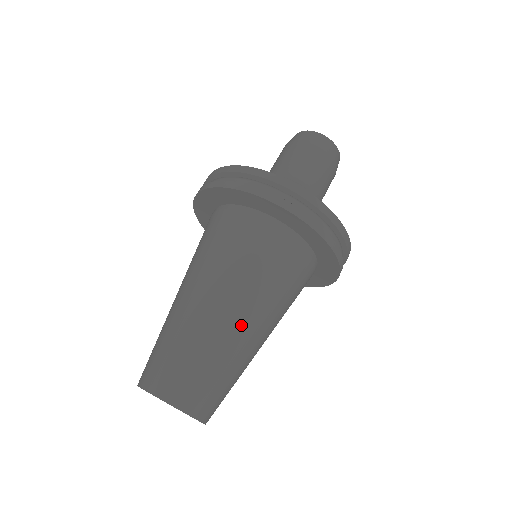
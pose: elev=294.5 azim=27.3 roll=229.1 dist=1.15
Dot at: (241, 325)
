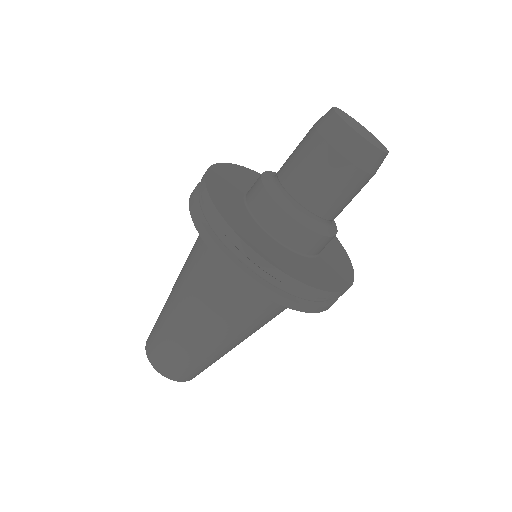
Dot at: (203, 336)
